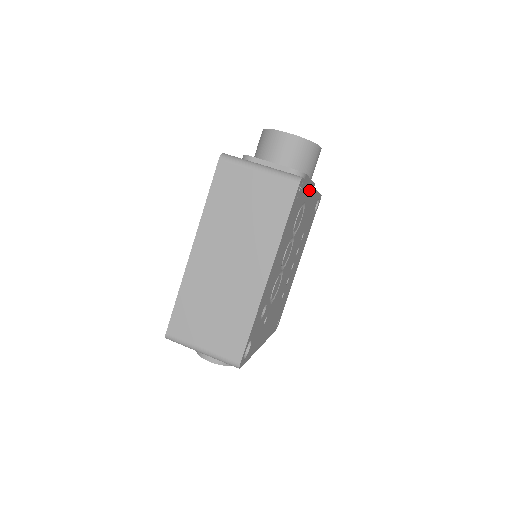
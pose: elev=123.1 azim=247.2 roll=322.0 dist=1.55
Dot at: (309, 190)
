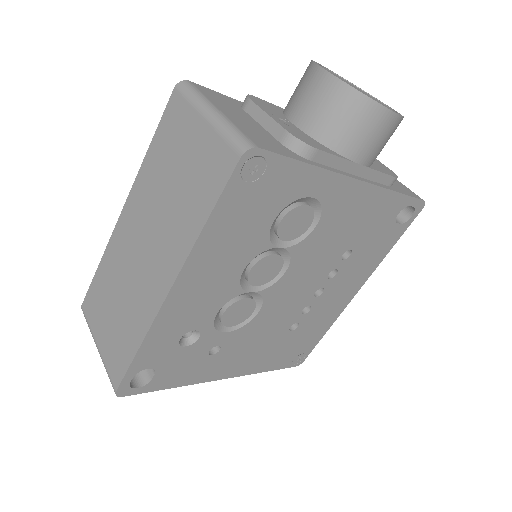
Dot at: (331, 180)
